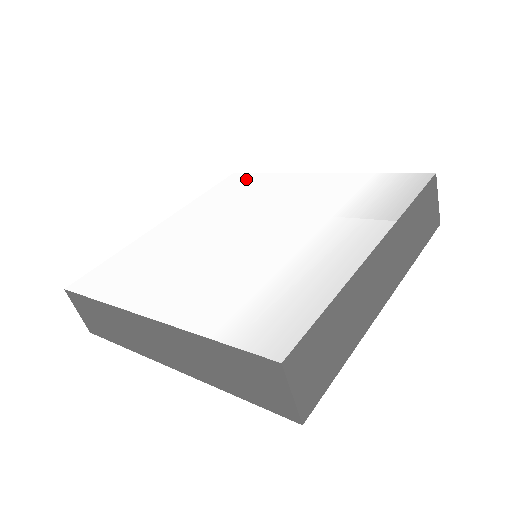
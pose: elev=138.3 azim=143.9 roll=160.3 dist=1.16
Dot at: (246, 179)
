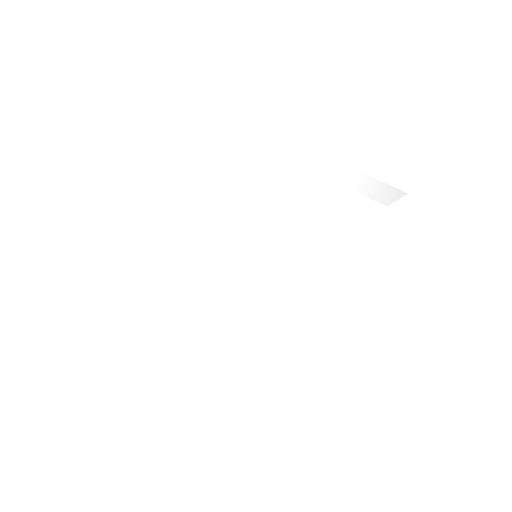
Dot at: (220, 124)
